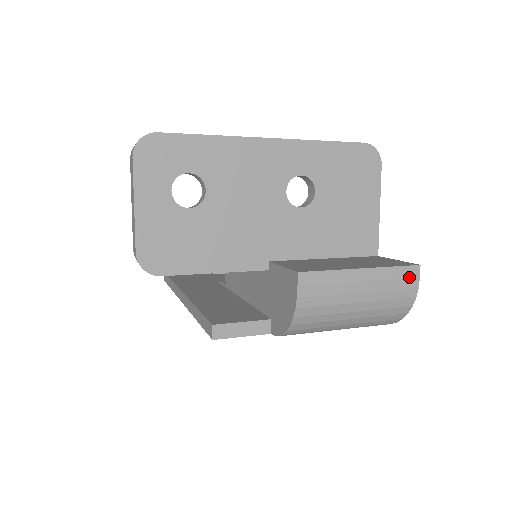
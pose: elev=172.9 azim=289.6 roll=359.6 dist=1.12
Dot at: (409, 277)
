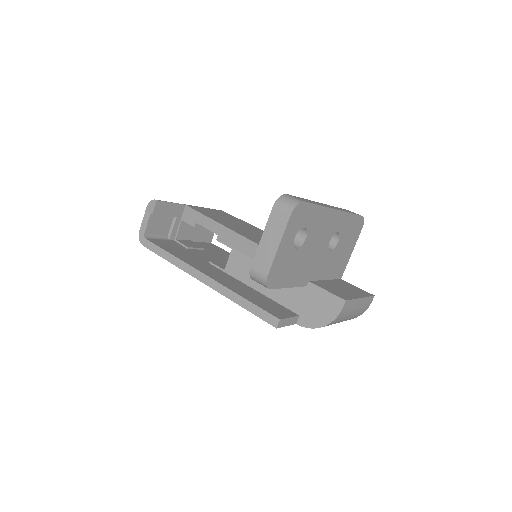
Dot at: (370, 302)
